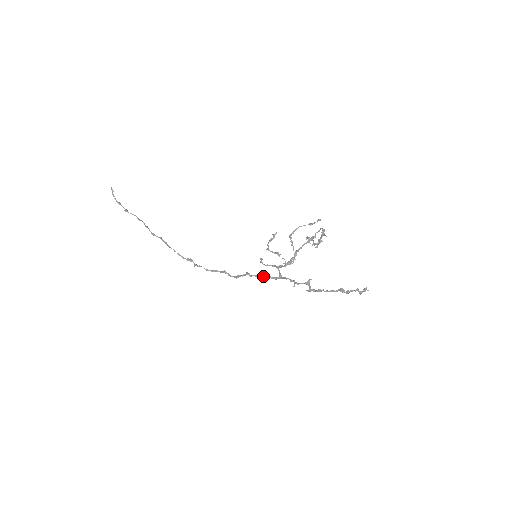
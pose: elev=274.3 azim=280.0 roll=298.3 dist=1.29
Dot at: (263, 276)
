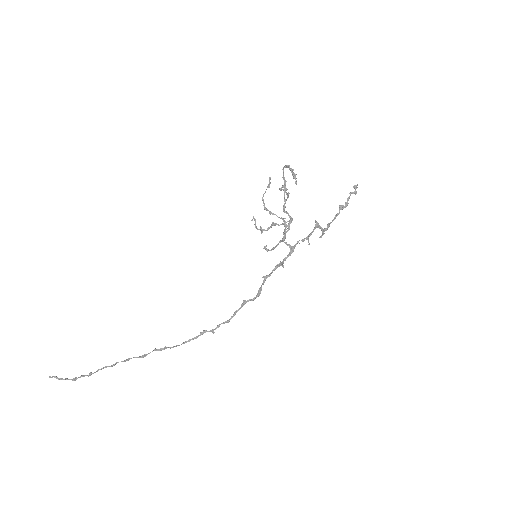
Dot at: (279, 263)
